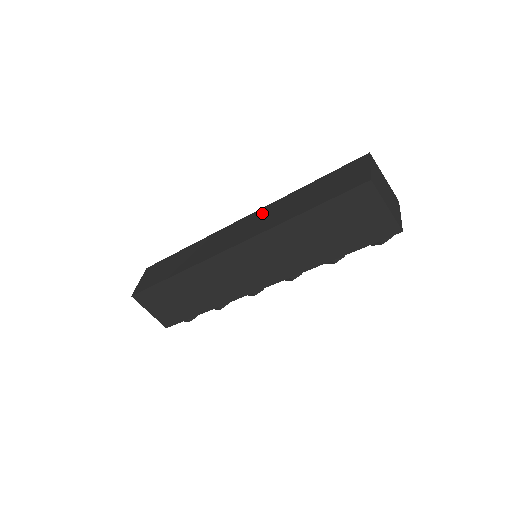
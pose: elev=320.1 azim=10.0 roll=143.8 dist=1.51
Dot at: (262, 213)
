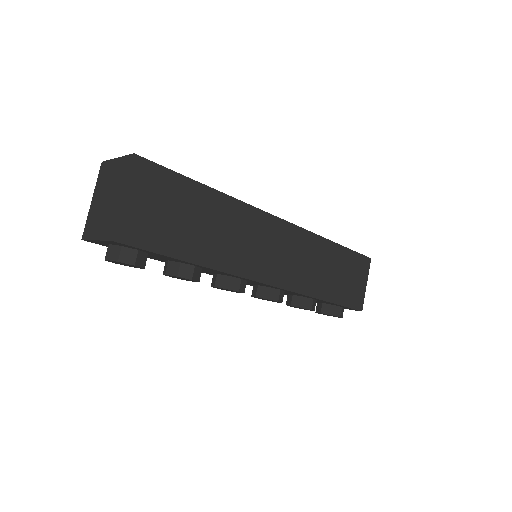
Dot at: occluded
